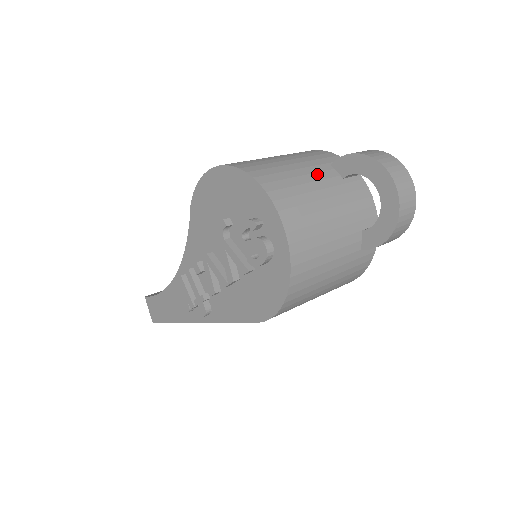
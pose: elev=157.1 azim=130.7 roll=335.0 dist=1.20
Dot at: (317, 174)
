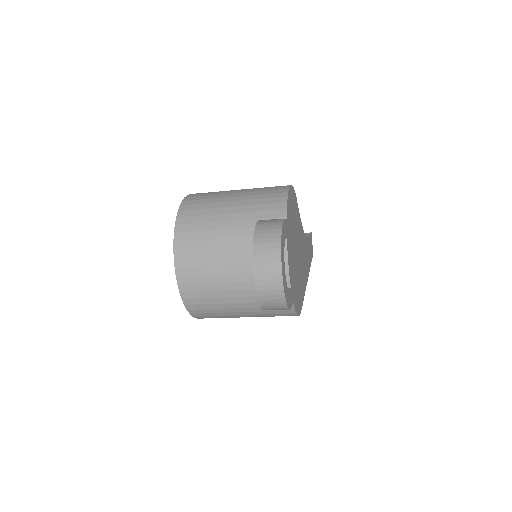
Dot at: (236, 230)
